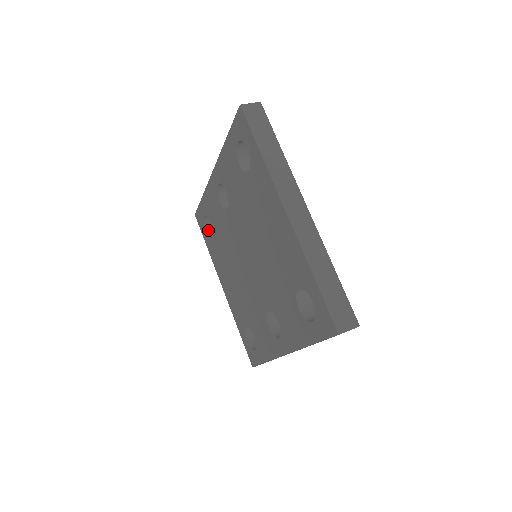
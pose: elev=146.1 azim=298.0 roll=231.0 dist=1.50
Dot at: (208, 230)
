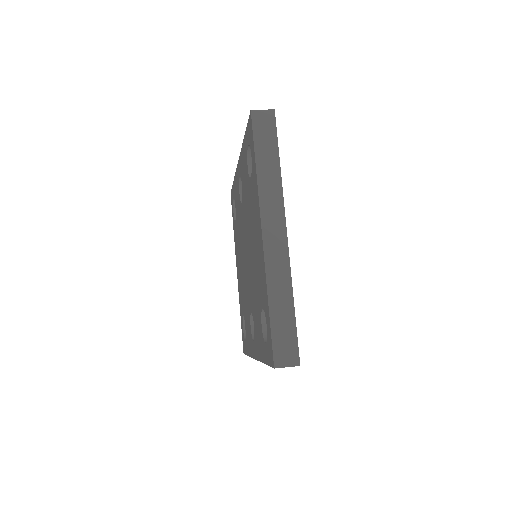
Dot at: occluded
